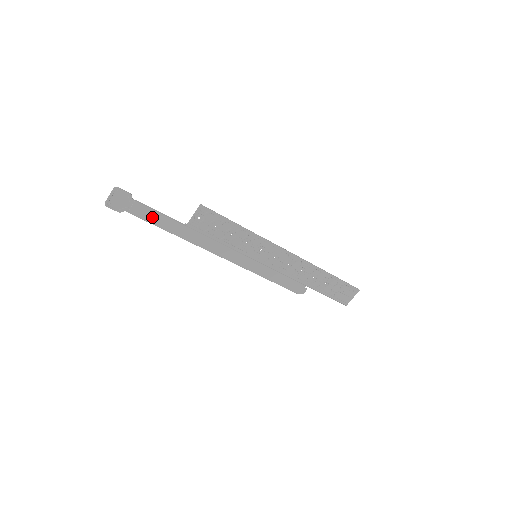
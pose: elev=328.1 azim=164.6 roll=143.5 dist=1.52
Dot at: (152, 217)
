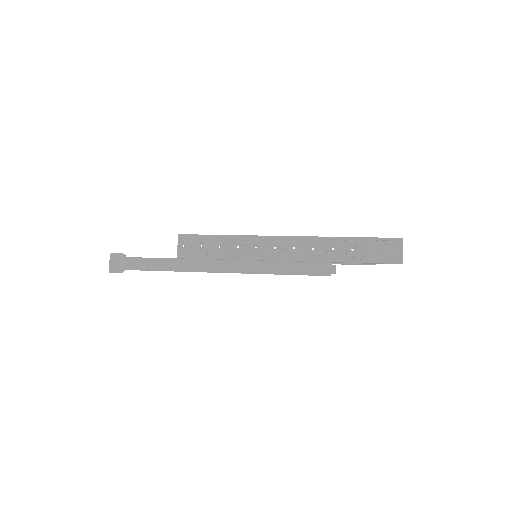
Dot at: (147, 264)
